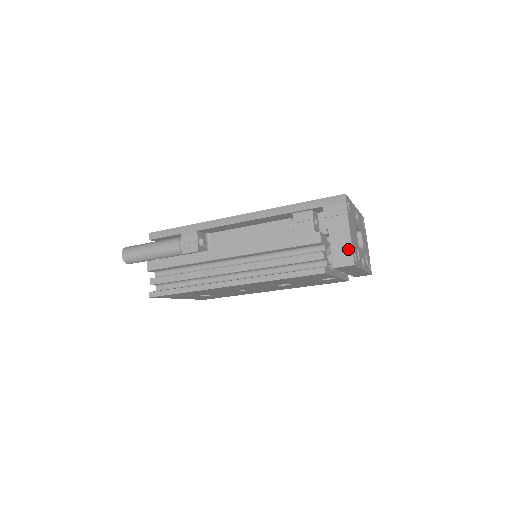
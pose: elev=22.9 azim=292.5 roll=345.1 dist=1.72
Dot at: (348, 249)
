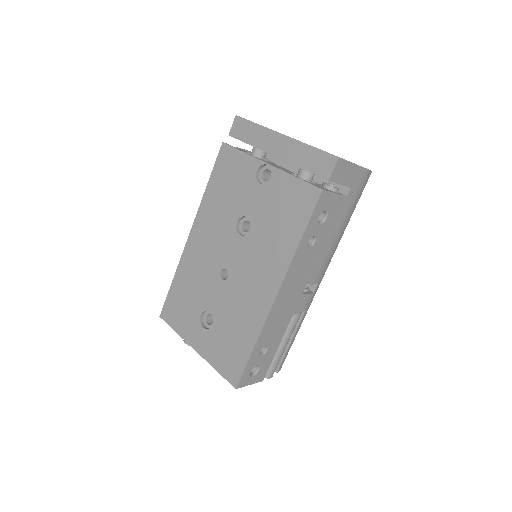
Dot at: occluded
